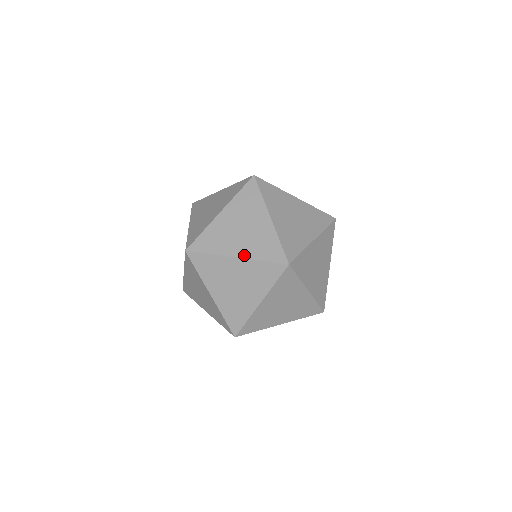
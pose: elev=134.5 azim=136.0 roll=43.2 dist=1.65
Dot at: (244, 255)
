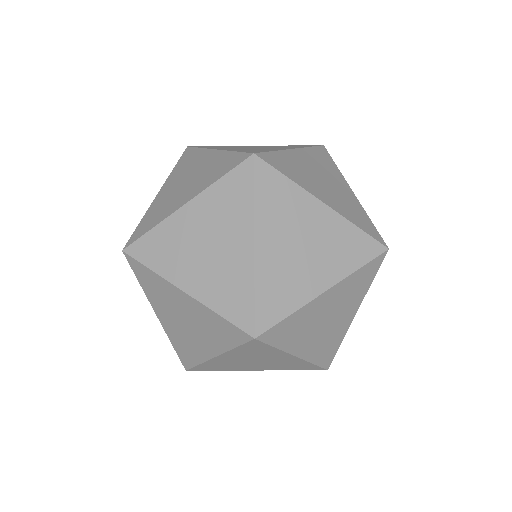
Dot at: (216, 351)
